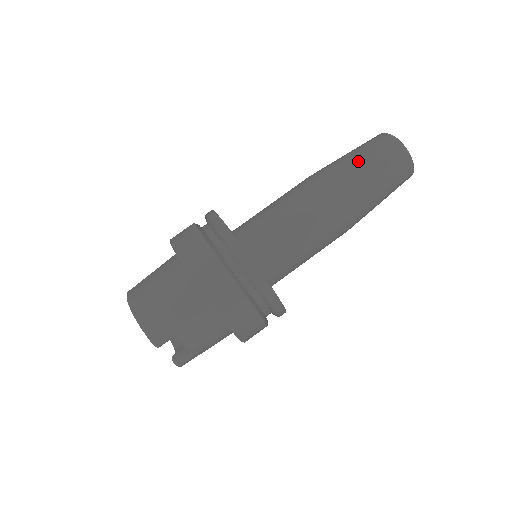
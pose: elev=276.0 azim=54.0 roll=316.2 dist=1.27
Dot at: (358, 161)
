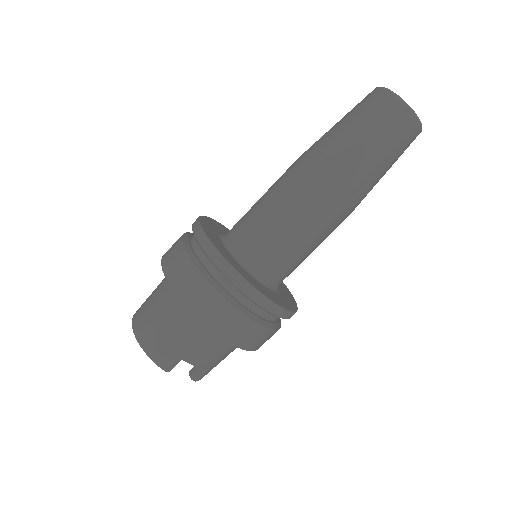
Dot at: (349, 132)
